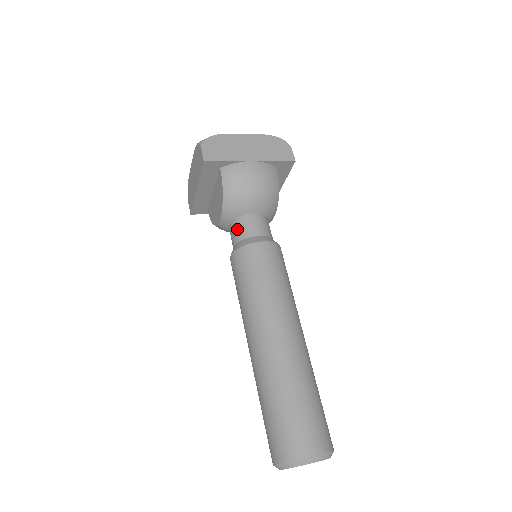
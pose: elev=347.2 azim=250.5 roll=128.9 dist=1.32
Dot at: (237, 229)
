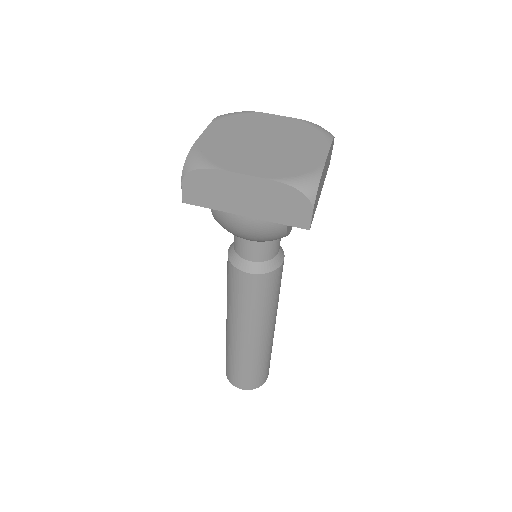
Dot at: (235, 239)
